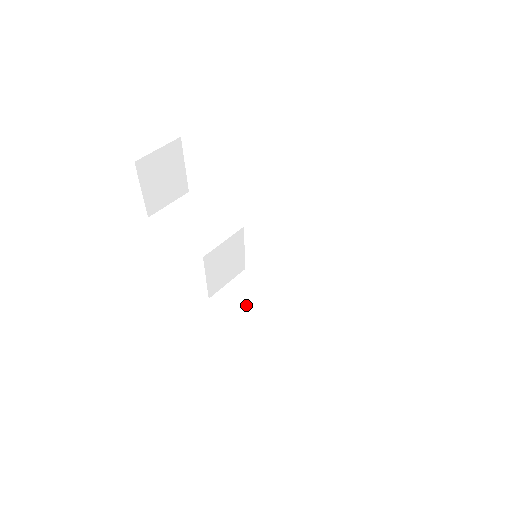
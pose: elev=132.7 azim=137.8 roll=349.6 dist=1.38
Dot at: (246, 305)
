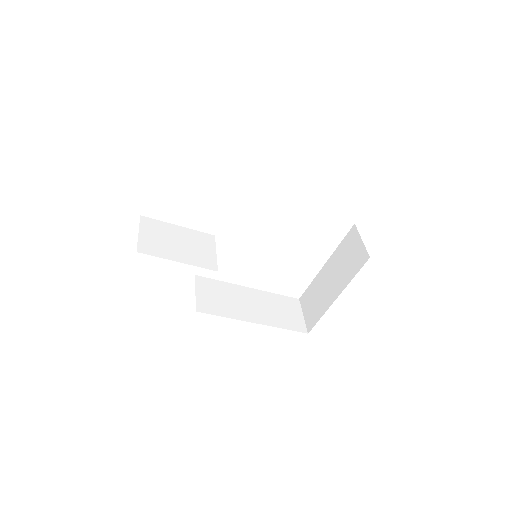
Dot at: (224, 303)
